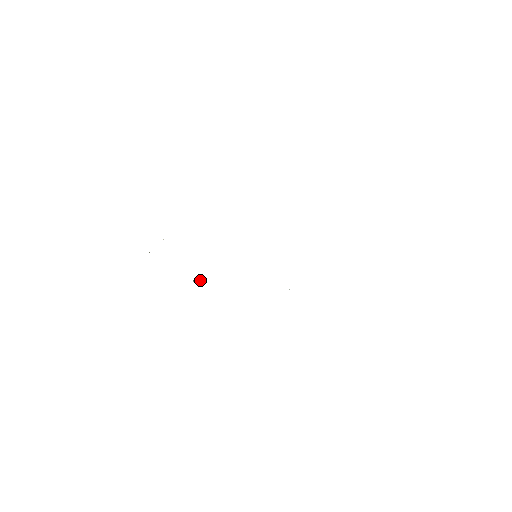
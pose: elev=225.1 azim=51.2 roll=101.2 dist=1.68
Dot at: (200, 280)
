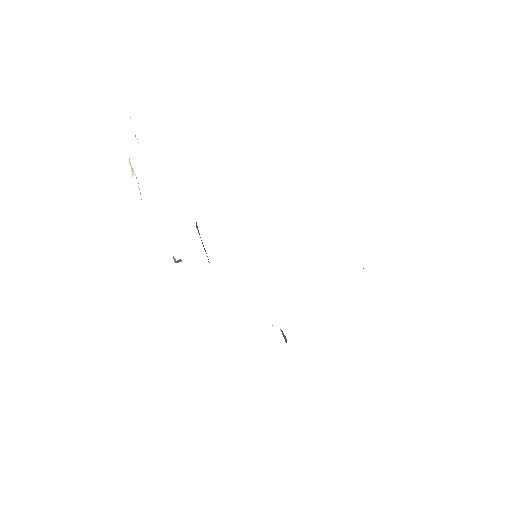
Dot at: occluded
